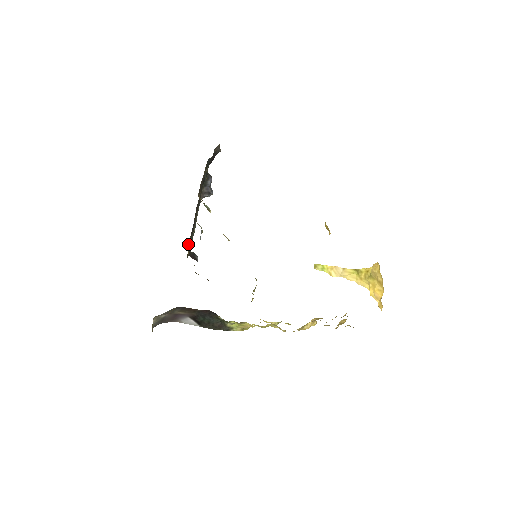
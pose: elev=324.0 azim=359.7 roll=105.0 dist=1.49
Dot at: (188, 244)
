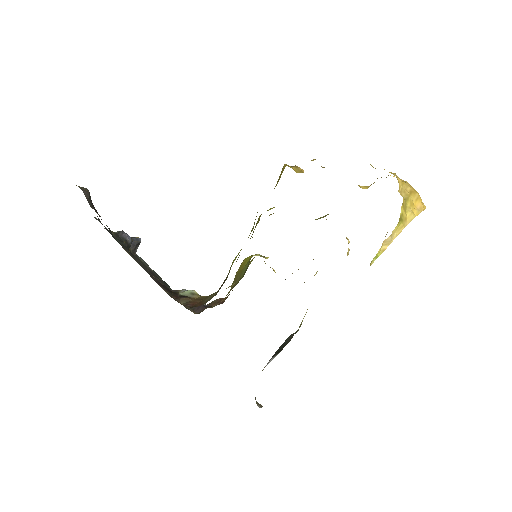
Dot at: occluded
